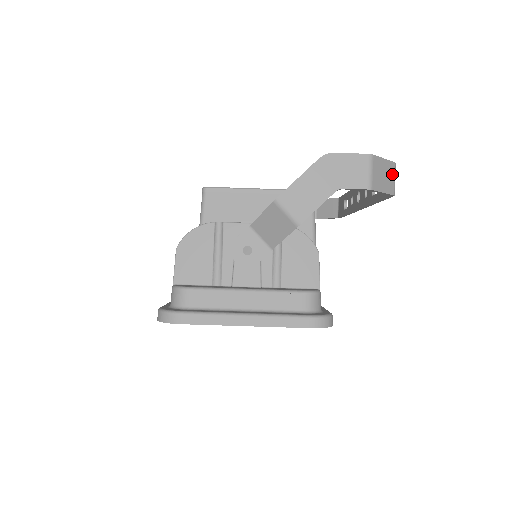
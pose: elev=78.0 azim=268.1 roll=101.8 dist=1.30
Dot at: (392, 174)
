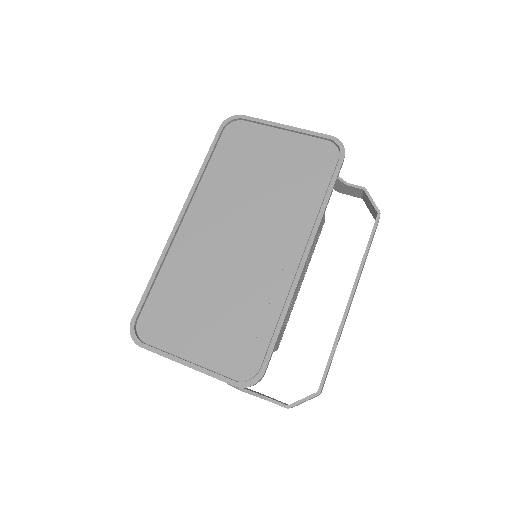
Dot at: occluded
